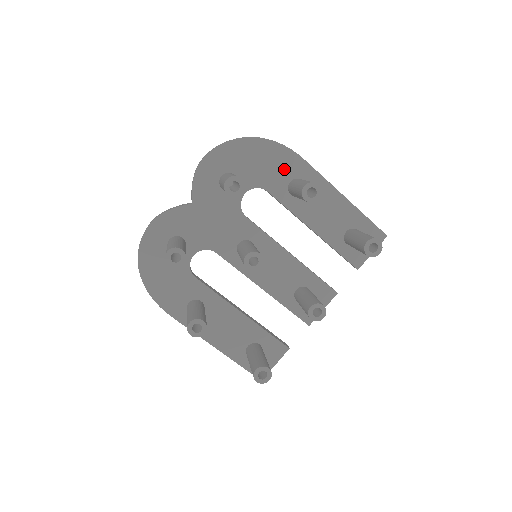
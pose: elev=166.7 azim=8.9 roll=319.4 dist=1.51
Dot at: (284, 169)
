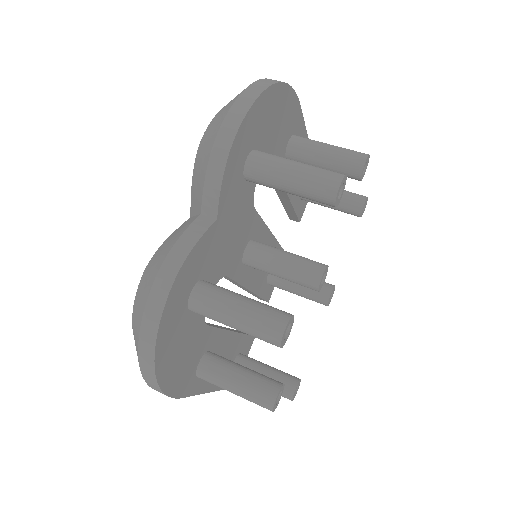
Dot at: (288, 125)
